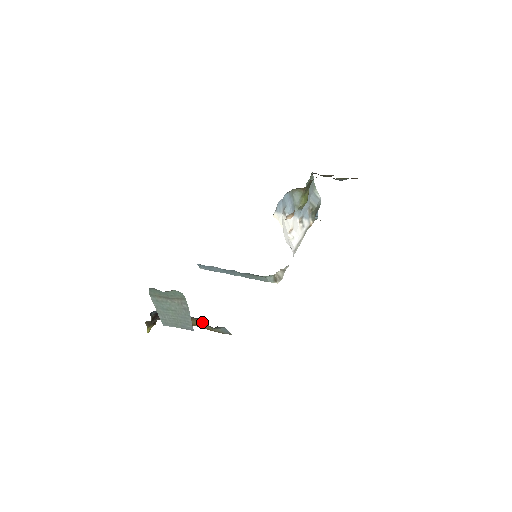
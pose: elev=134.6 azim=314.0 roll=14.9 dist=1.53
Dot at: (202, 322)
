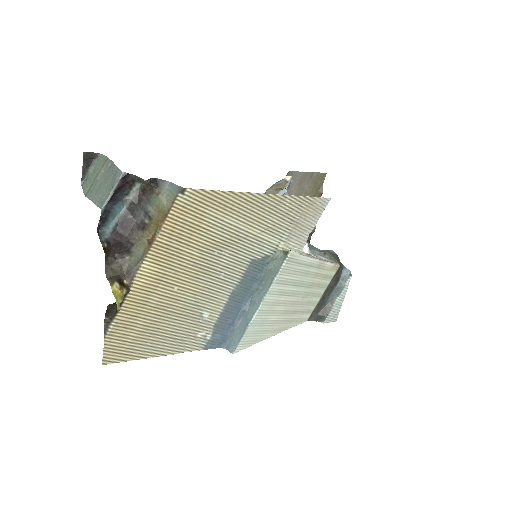
Dot at: (156, 215)
